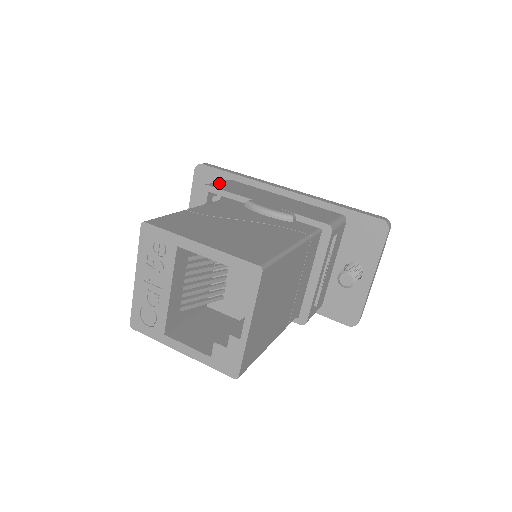
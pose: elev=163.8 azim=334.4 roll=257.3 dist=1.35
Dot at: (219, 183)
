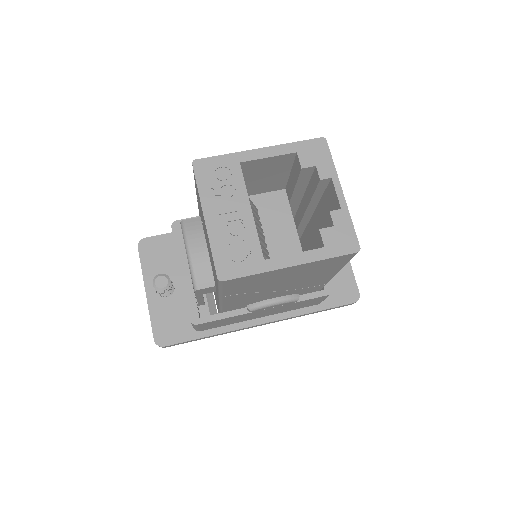
Dot at: occluded
